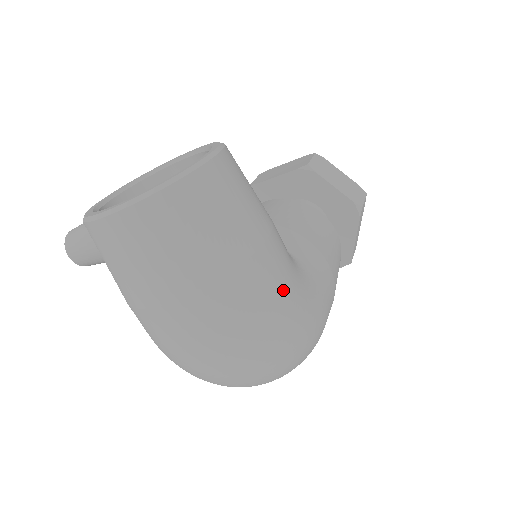
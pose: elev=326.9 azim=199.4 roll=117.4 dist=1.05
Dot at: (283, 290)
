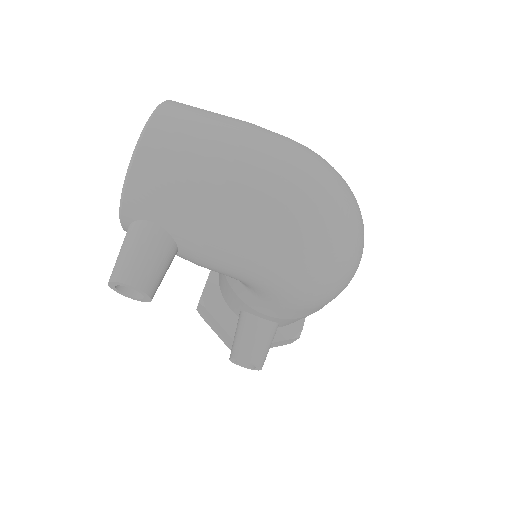
Dot at: occluded
